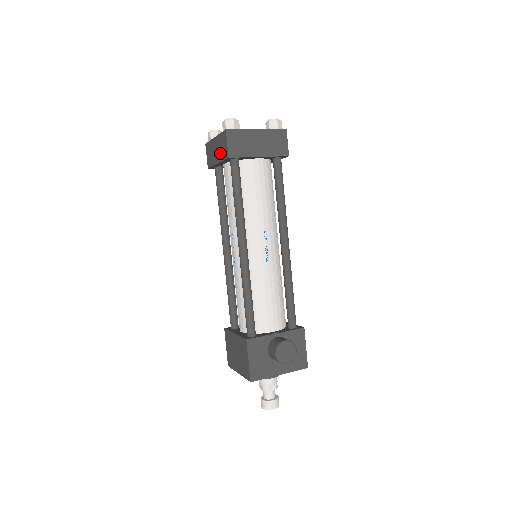
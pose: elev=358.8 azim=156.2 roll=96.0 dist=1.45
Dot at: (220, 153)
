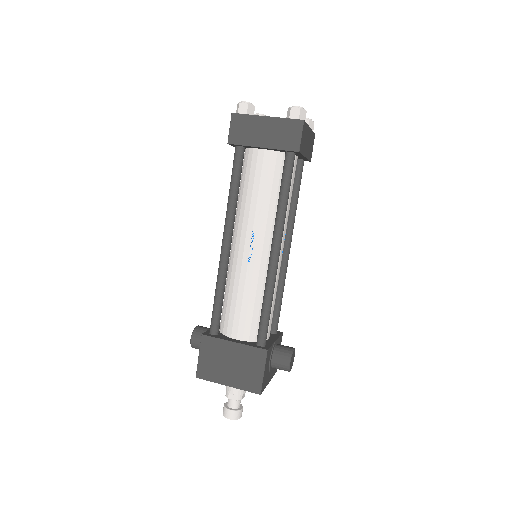
Dot at: (276, 139)
